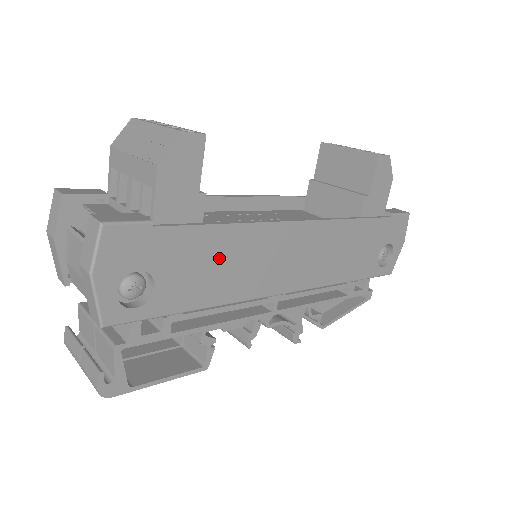
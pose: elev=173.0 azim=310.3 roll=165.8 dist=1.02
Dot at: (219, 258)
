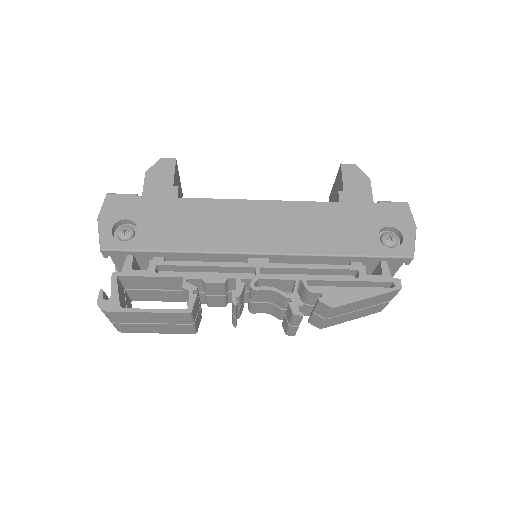
Dot at: (187, 218)
